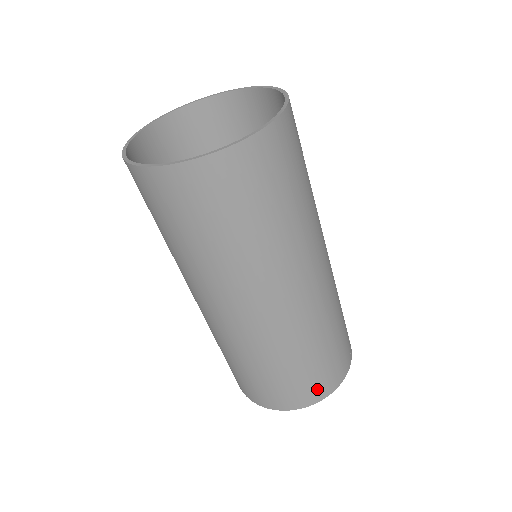
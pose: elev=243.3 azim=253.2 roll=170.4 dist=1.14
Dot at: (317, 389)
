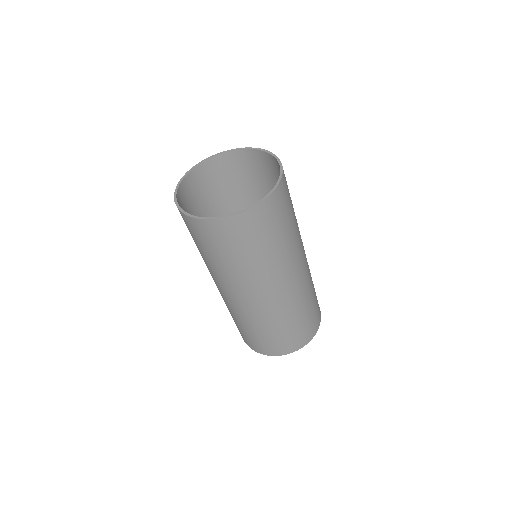
Dot at: (302, 339)
